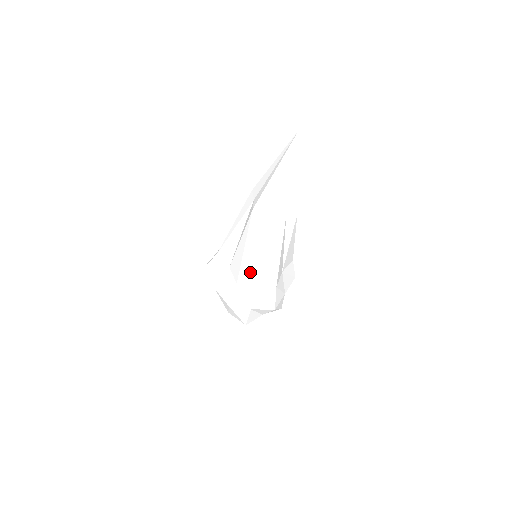
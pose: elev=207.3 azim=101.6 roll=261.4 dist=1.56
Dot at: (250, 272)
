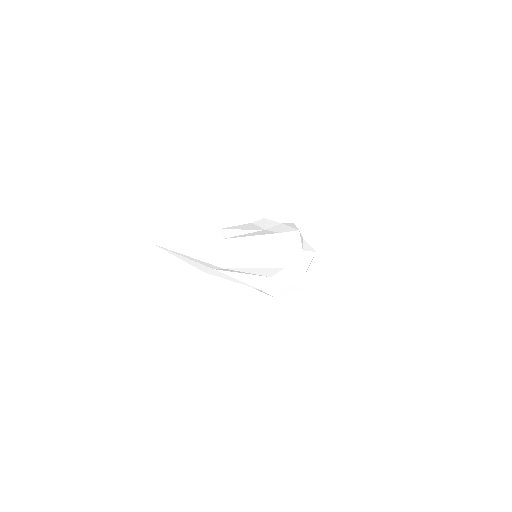
Dot at: occluded
